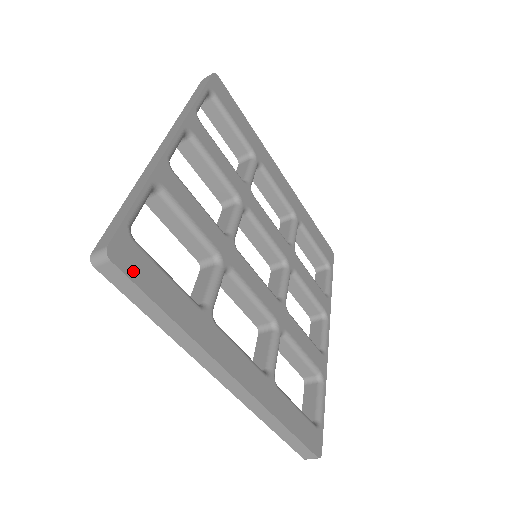
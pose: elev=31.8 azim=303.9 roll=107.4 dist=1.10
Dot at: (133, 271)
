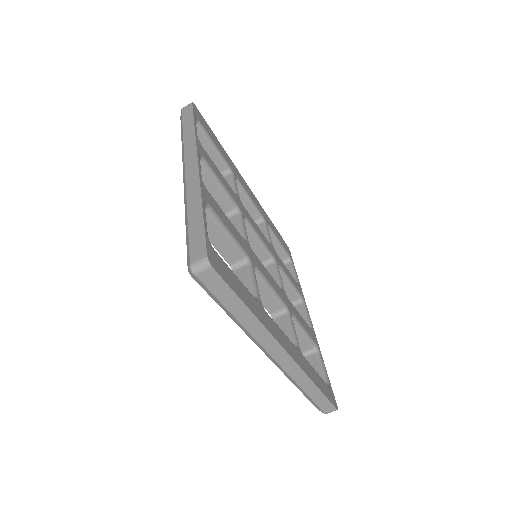
Dot at: (223, 274)
